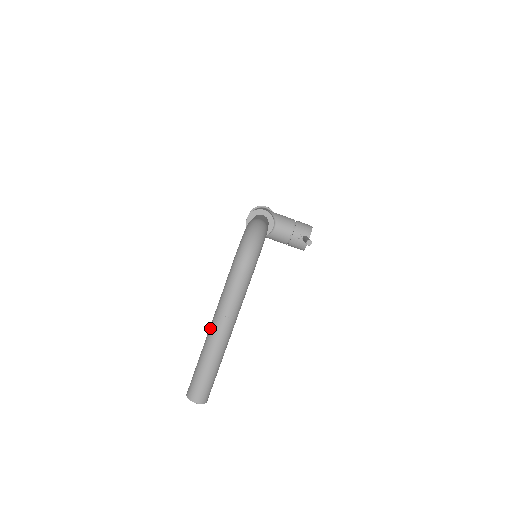
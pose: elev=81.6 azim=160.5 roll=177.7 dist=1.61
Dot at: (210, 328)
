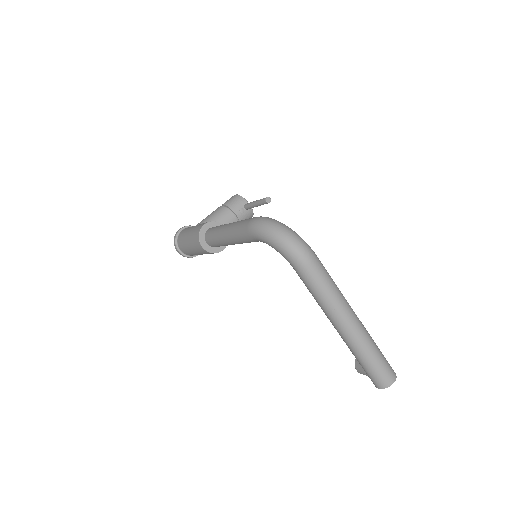
Dot at: (340, 328)
